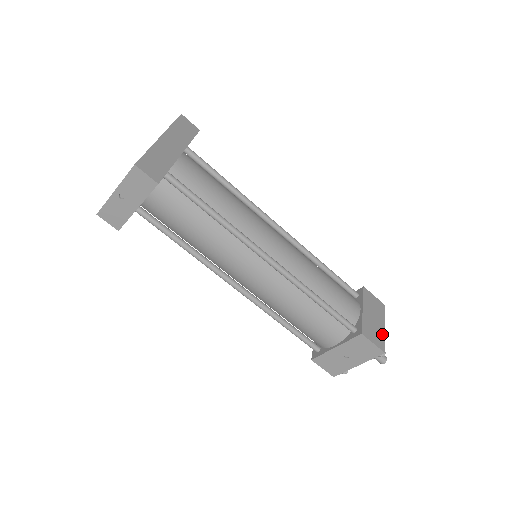
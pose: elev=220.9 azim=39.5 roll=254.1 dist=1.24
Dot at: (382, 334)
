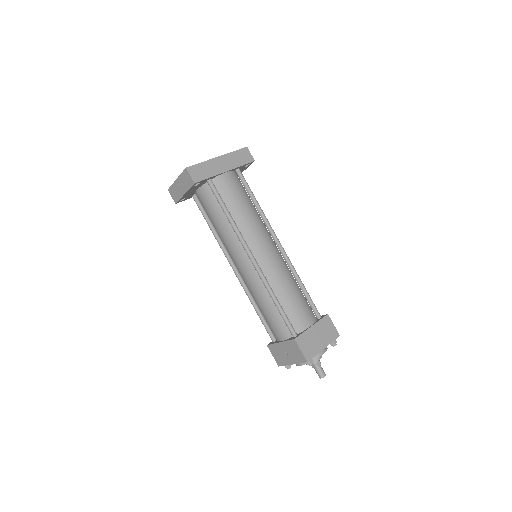
Dot at: (317, 350)
